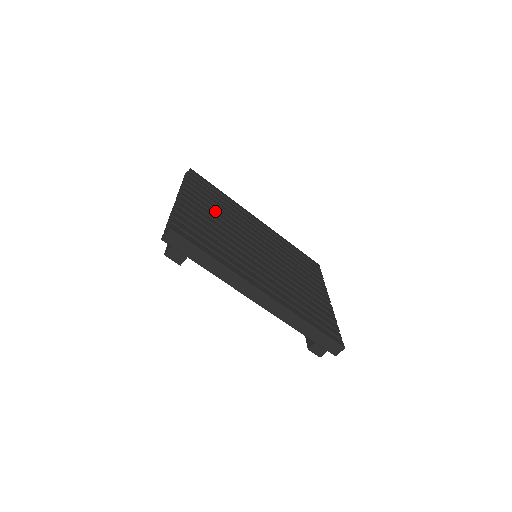
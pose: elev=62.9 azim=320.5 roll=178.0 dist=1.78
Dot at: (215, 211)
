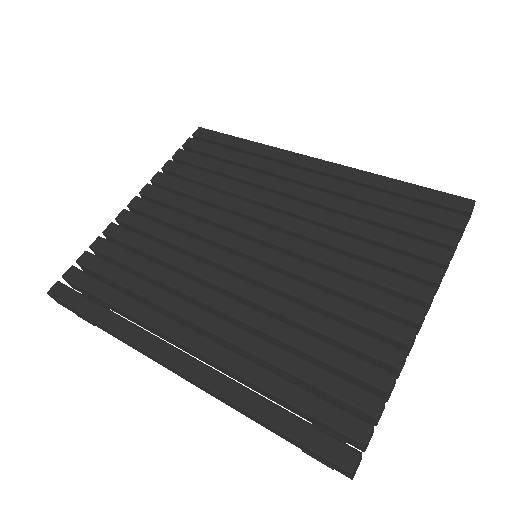
Dot at: (187, 202)
